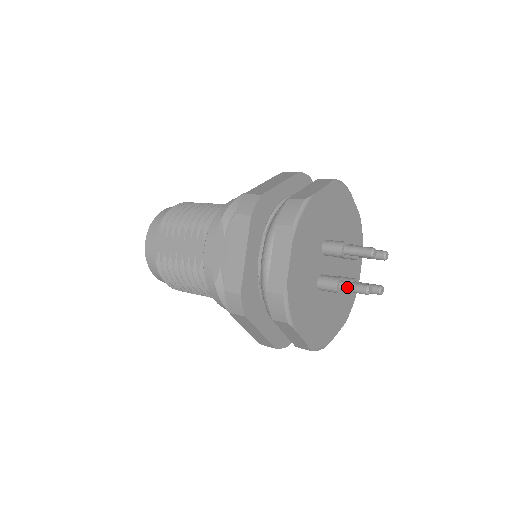
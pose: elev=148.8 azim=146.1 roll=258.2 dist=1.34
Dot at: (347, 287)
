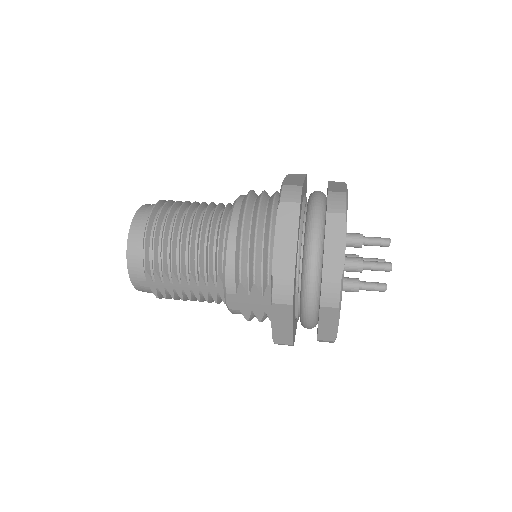
Dot at: (367, 290)
